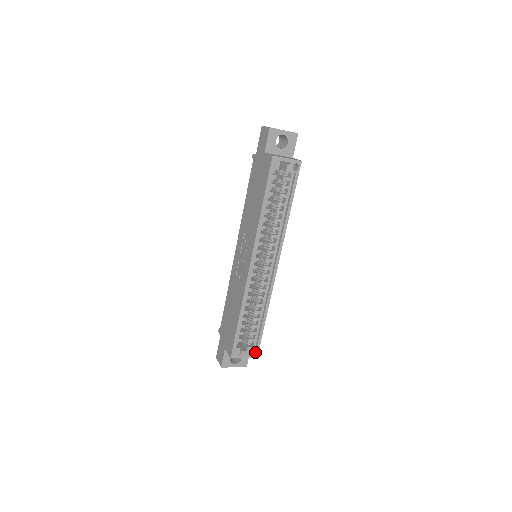
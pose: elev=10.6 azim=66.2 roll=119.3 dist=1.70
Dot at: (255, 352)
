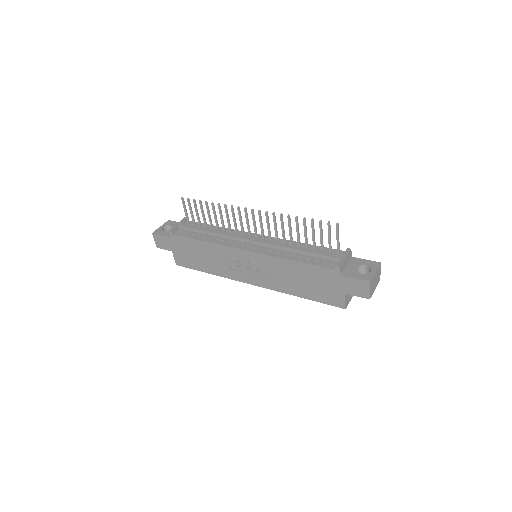
Dot at: occluded
